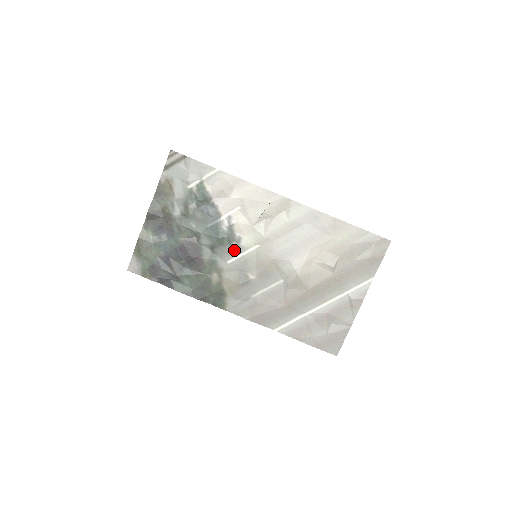
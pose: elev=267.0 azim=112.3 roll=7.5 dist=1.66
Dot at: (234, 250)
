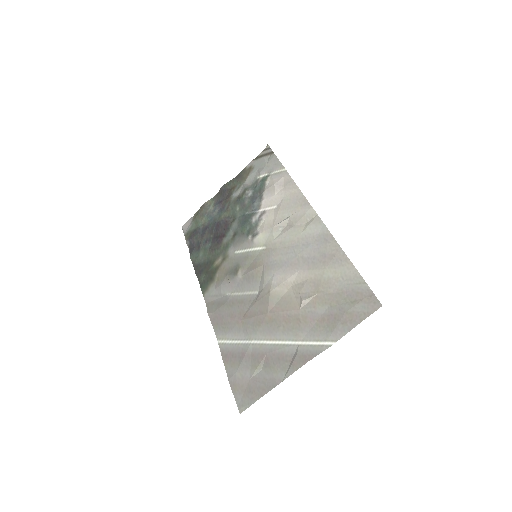
Dot at: (246, 243)
